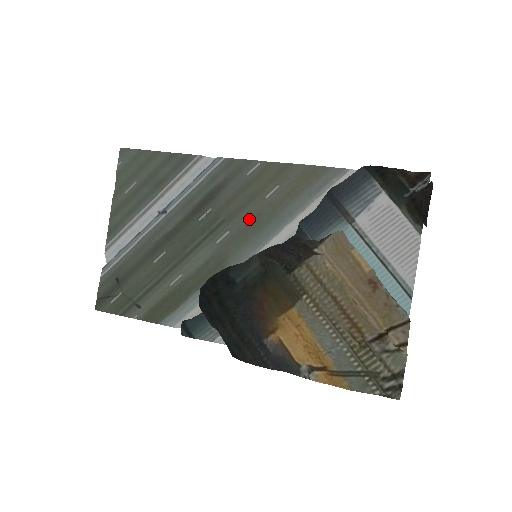
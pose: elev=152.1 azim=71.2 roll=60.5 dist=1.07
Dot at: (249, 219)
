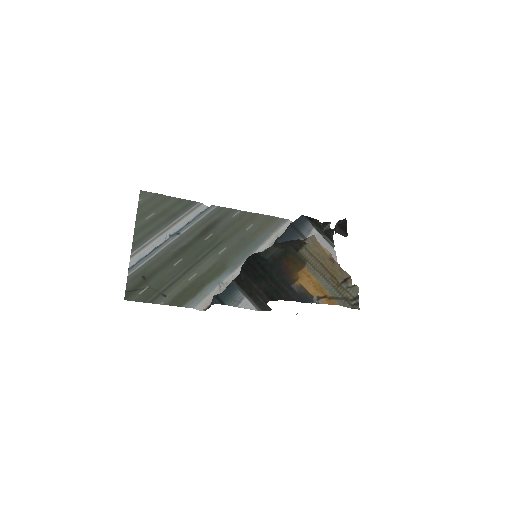
Dot at: (238, 241)
